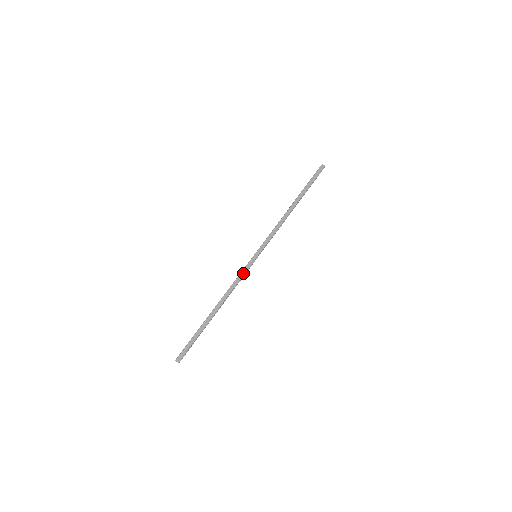
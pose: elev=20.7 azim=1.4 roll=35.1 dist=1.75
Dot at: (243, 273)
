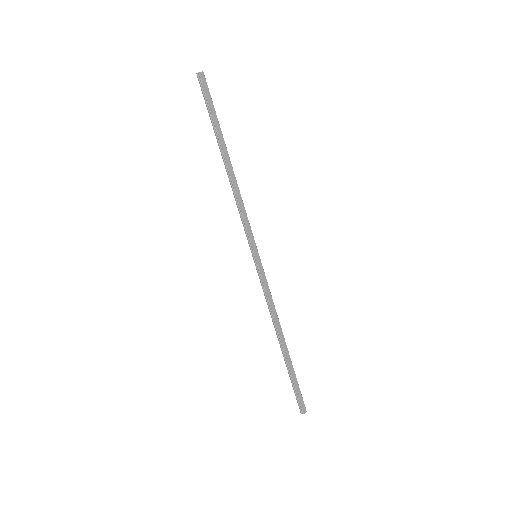
Dot at: (267, 285)
